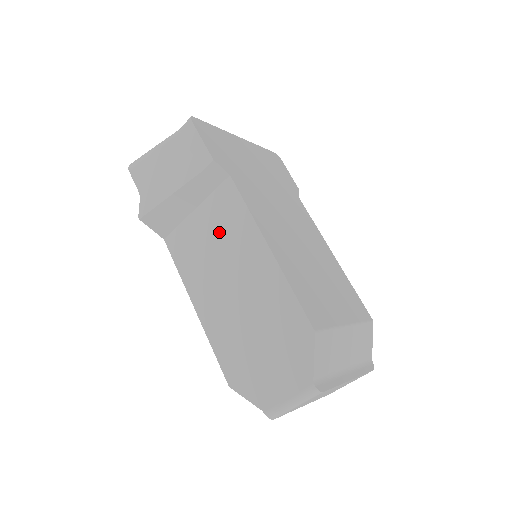
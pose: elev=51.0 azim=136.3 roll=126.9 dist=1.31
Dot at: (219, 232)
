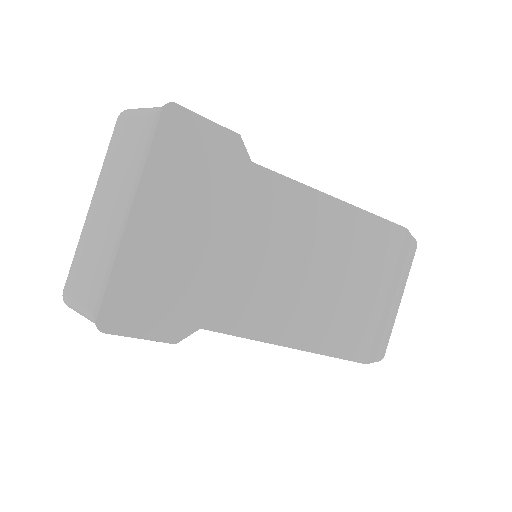
Dot at: occluded
